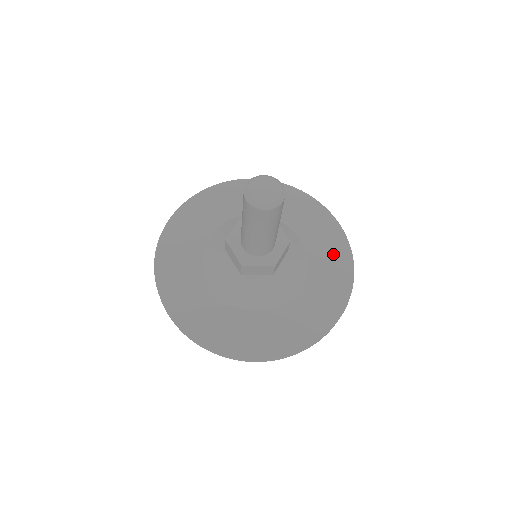
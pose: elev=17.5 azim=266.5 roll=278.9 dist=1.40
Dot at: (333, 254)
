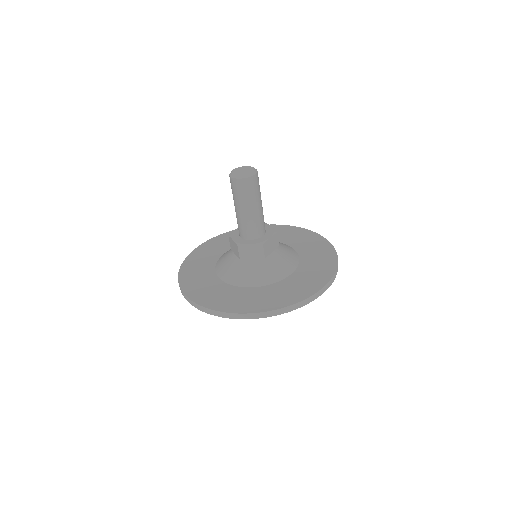
Dot at: (321, 255)
